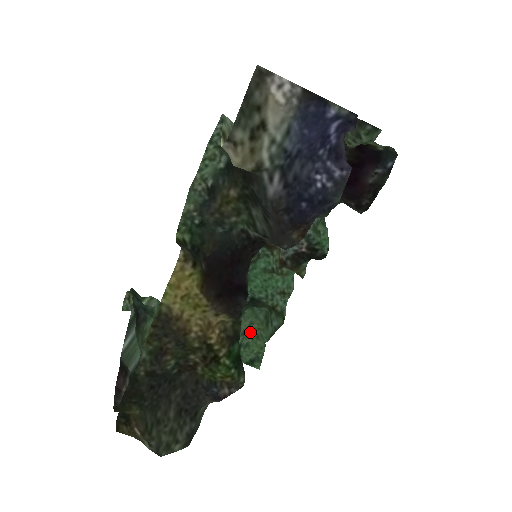
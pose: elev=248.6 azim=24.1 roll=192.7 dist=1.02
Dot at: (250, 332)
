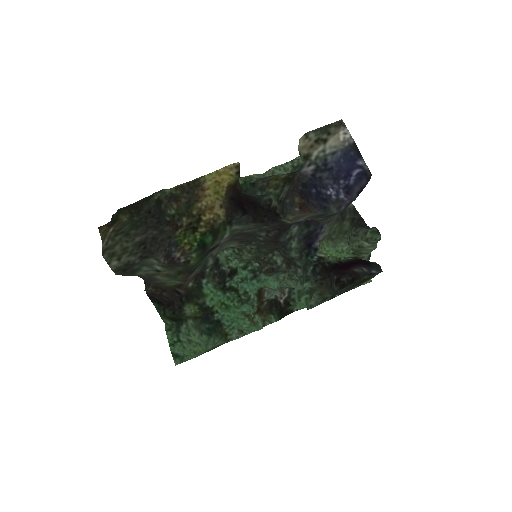
Dot at: (194, 345)
